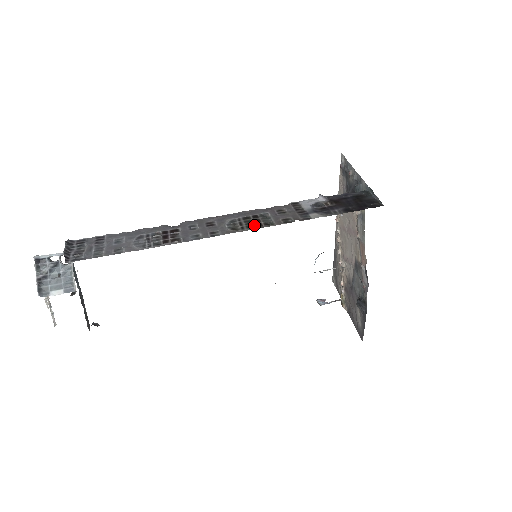
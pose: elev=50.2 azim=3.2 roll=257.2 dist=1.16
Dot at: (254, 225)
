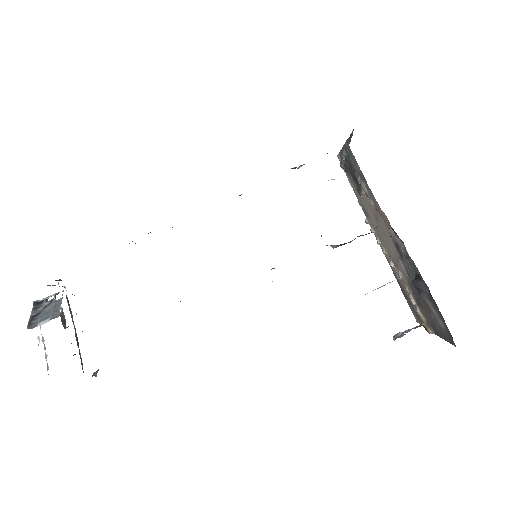
Dot at: occluded
